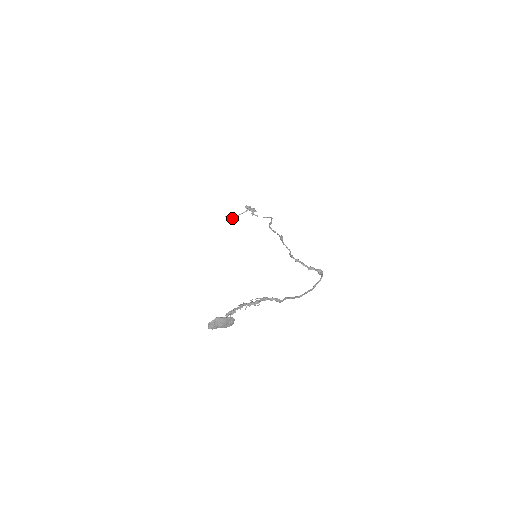
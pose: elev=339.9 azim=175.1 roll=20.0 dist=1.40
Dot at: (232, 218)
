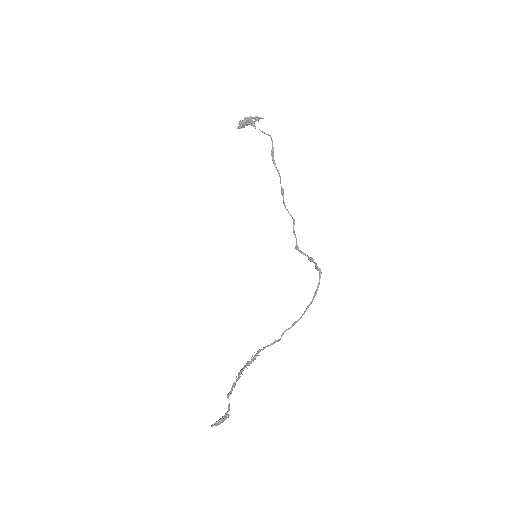
Dot at: (244, 125)
